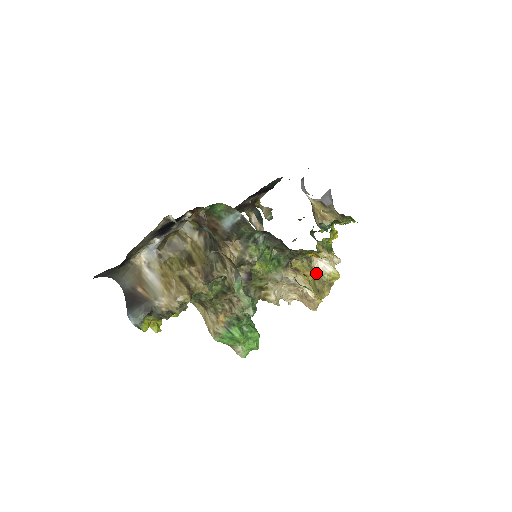
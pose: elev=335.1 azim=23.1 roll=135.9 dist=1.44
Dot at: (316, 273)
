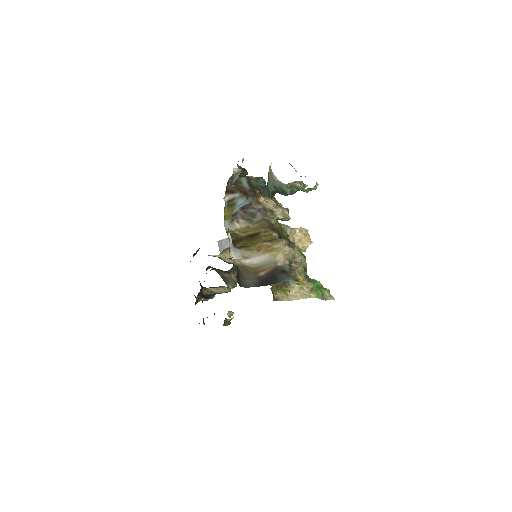
Dot at: occluded
